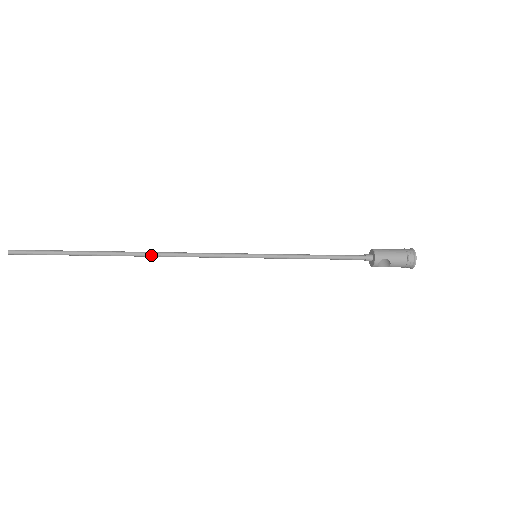
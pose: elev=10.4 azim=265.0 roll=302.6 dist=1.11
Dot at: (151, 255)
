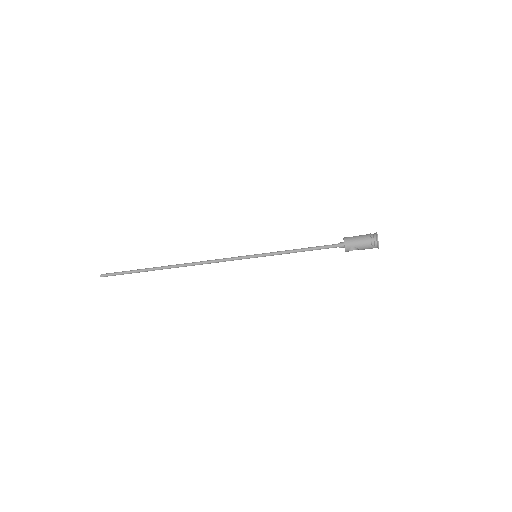
Dot at: (185, 266)
